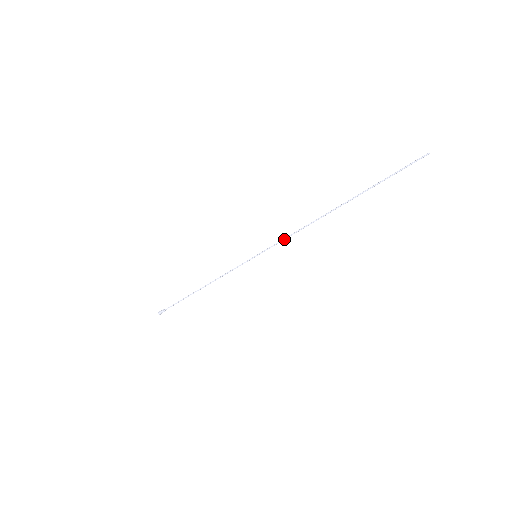
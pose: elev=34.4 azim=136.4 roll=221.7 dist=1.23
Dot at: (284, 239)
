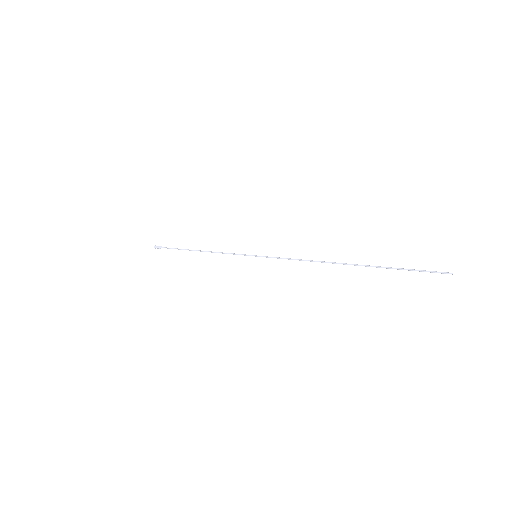
Dot at: occluded
